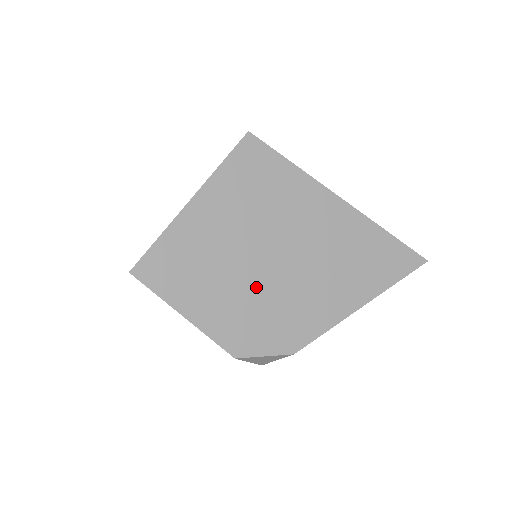
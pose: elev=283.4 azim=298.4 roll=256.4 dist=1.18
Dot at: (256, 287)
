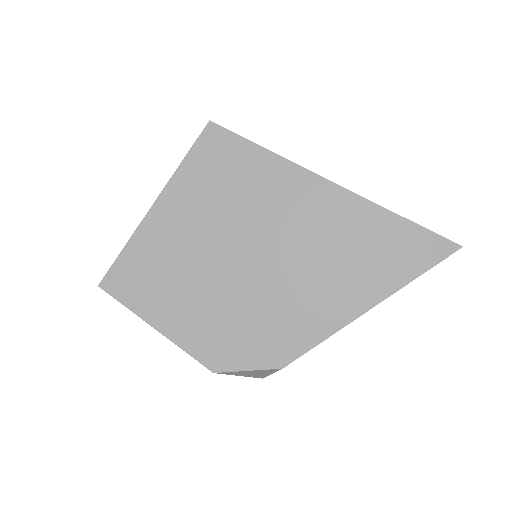
Dot at: (231, 294)
